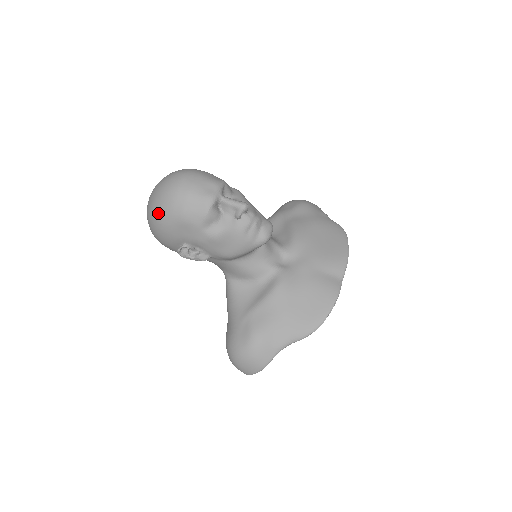
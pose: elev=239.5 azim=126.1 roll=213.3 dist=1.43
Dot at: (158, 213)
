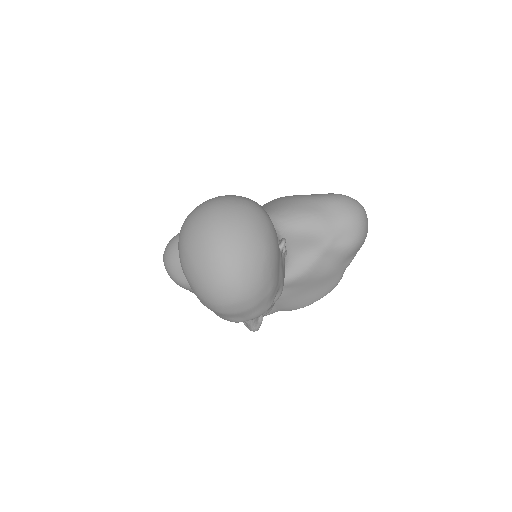
Dot at: (188, 276)
